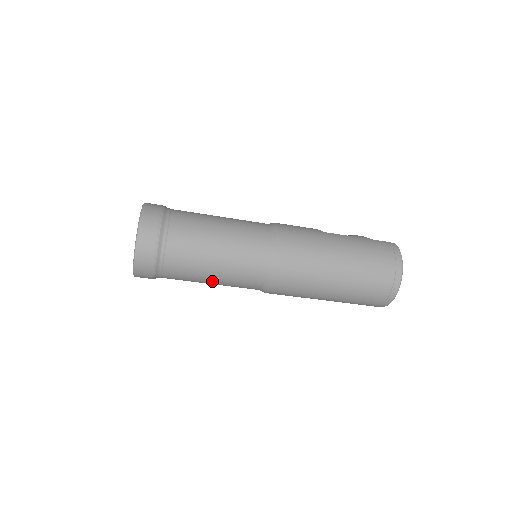
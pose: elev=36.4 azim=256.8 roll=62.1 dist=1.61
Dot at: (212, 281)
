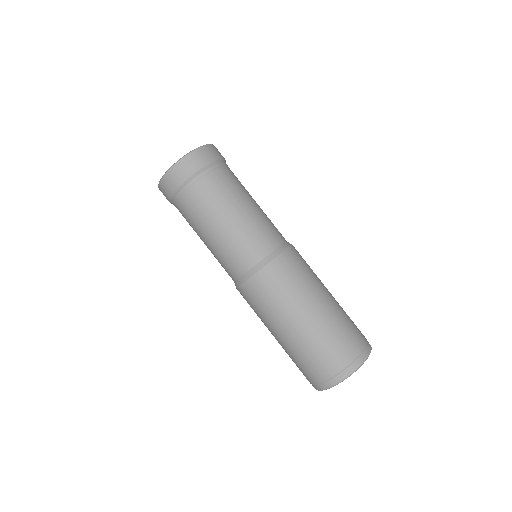
Dot at: (211, 235)
